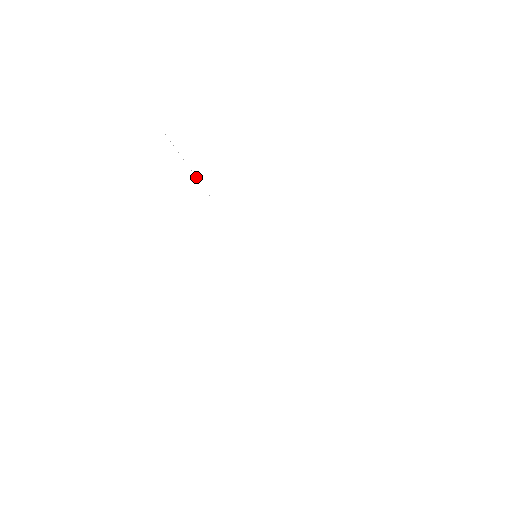
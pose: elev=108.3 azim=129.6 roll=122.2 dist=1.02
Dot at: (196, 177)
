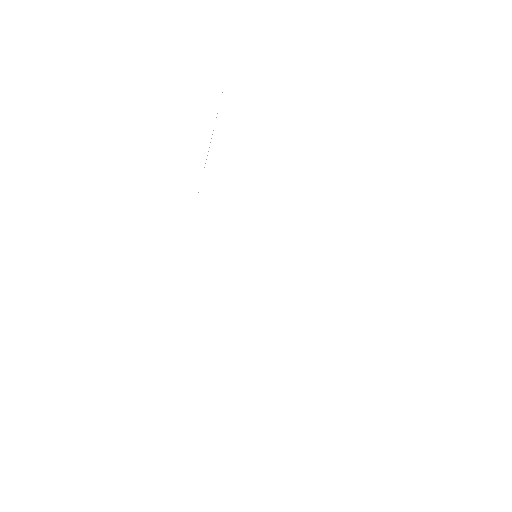
Dot at: occluded
